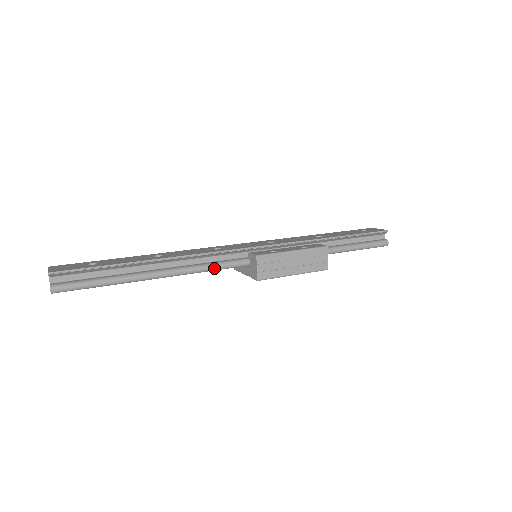
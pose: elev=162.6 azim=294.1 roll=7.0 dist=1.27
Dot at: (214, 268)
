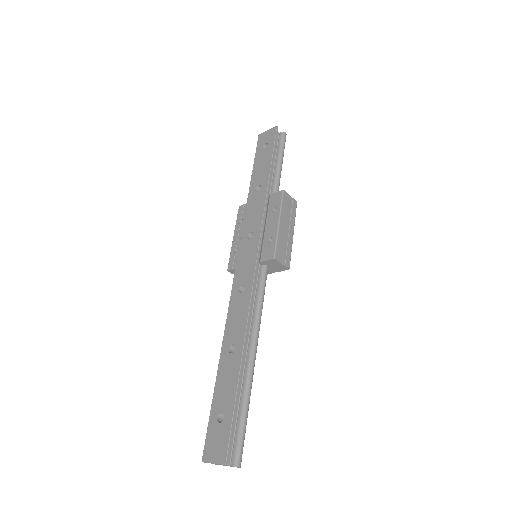
Dot at: occluded
